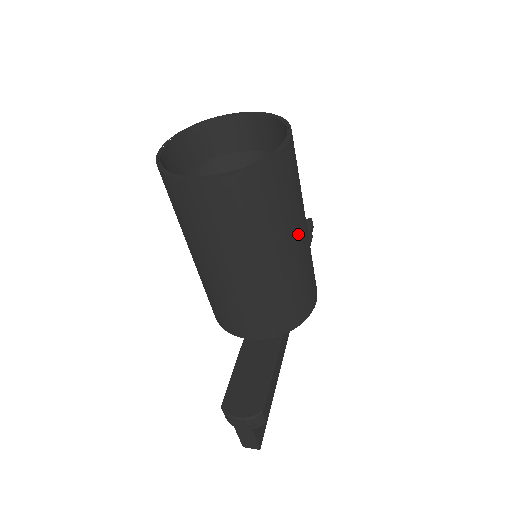
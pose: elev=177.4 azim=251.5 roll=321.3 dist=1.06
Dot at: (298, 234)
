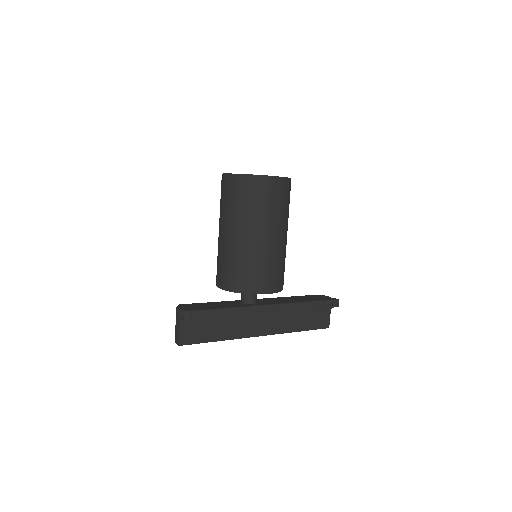
Dot at: (261, 230)
